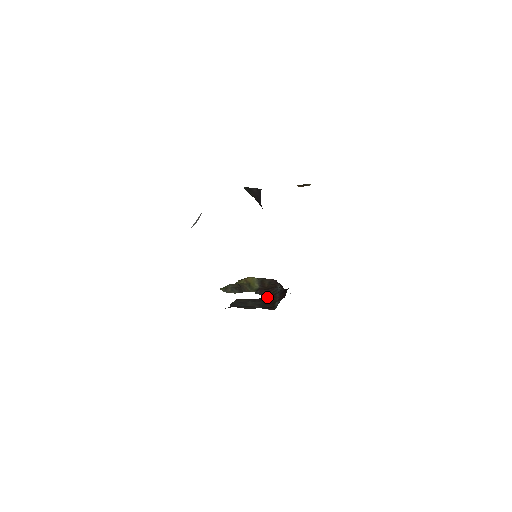
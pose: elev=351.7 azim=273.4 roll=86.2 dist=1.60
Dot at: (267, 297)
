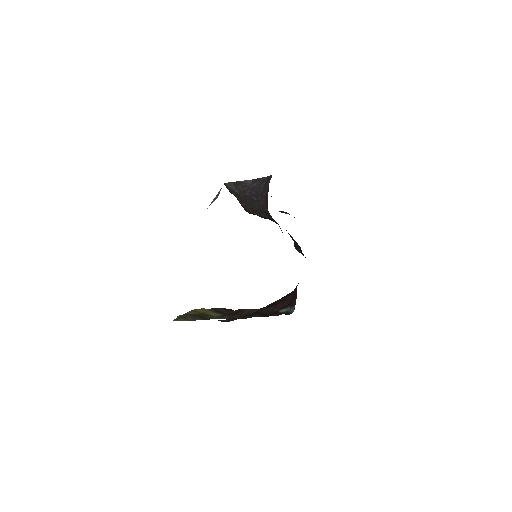
Dot at: (260, 311)
